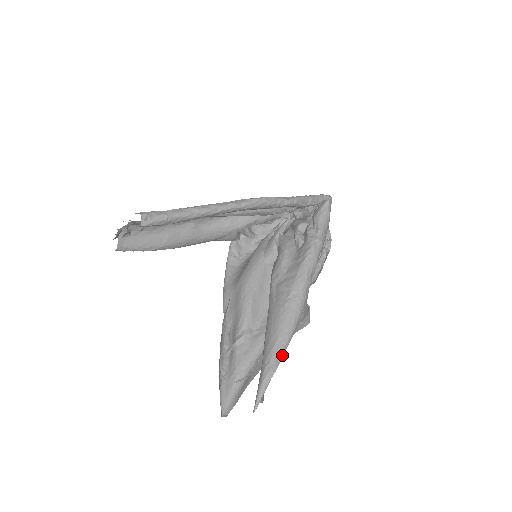
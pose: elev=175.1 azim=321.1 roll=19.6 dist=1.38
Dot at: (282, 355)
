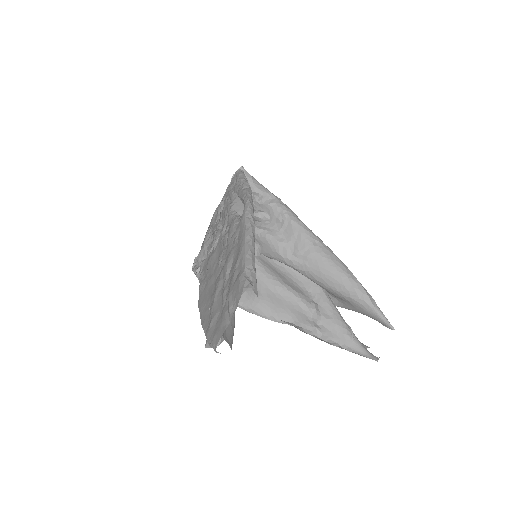
Dot at: occluded
